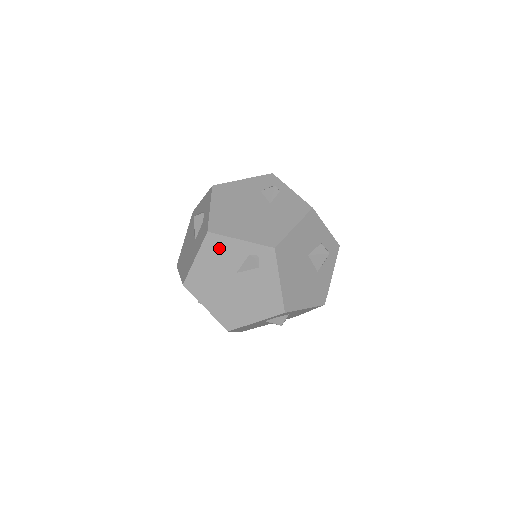
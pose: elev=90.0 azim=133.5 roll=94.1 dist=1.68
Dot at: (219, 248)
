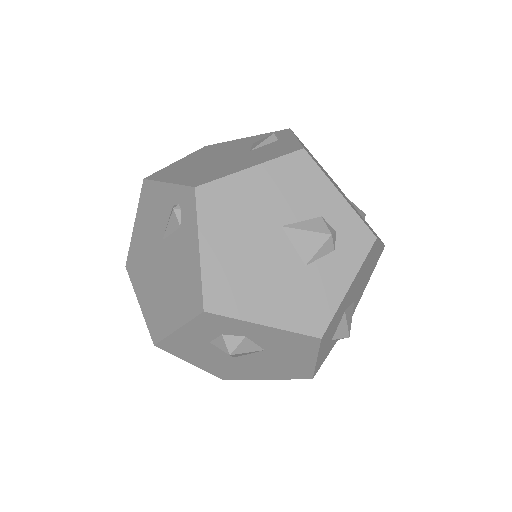
Dot at: (151, 202)
